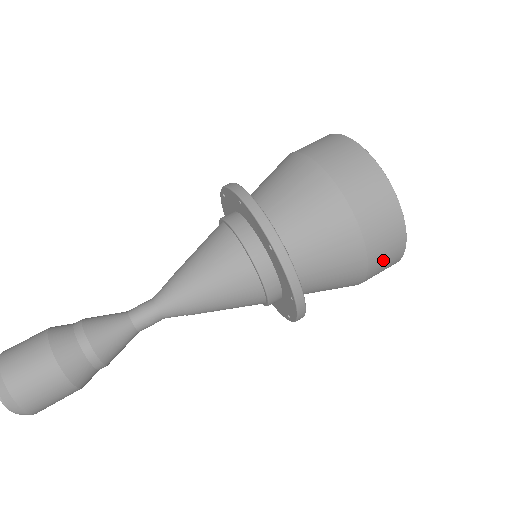
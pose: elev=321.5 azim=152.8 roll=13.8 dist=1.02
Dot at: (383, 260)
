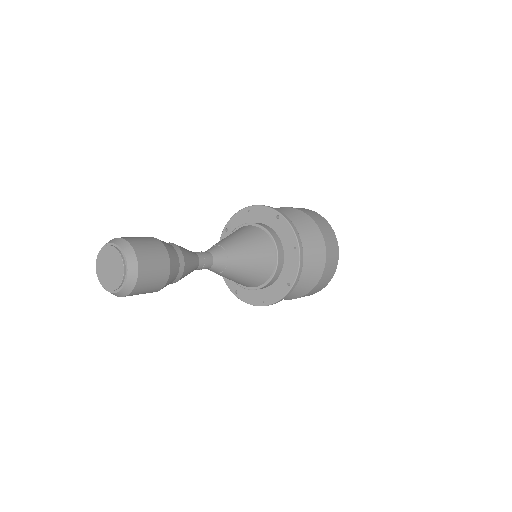
Dot at: (331, 252)
